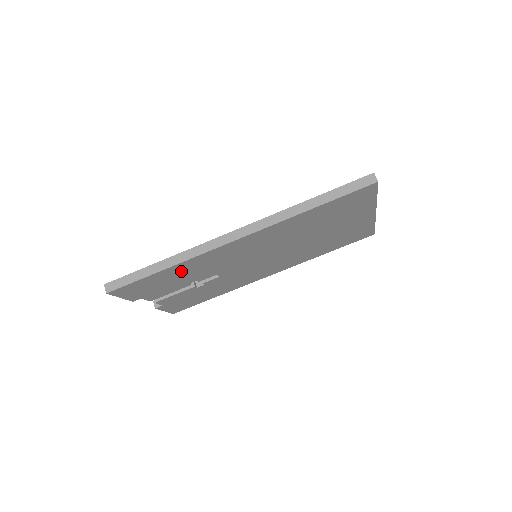
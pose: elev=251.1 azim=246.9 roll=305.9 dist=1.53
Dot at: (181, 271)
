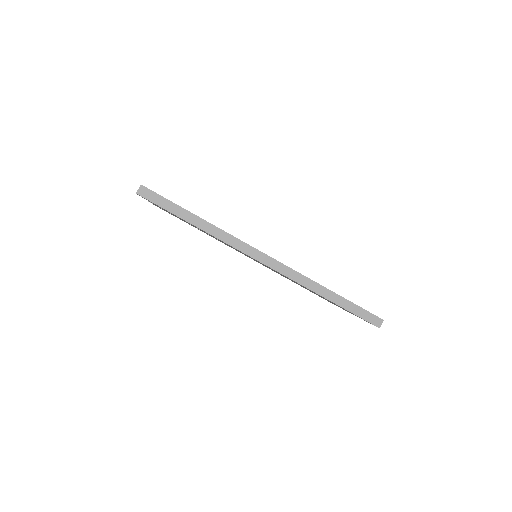
Dot at: occluded
